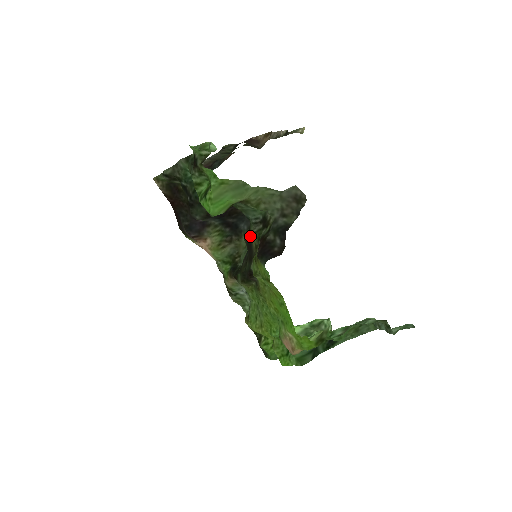
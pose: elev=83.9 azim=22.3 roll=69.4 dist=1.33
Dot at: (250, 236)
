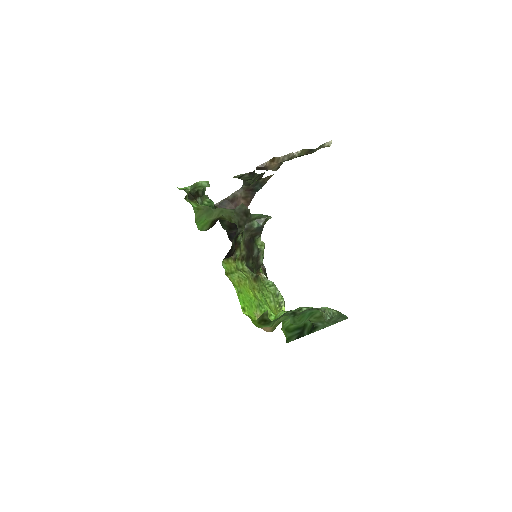
Dot at: (244, 242)
